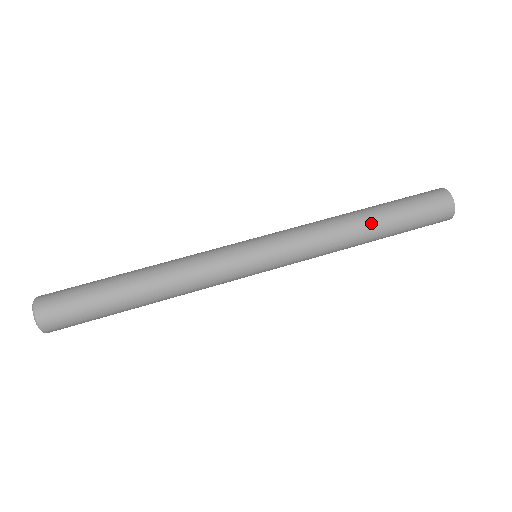
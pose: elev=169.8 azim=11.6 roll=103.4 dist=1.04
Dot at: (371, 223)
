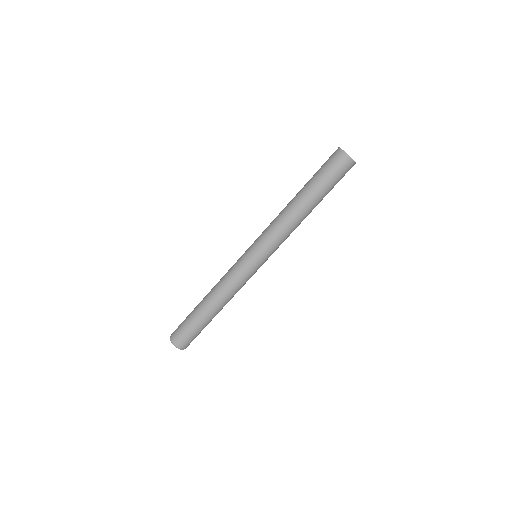
Dot at: (306, 204)
